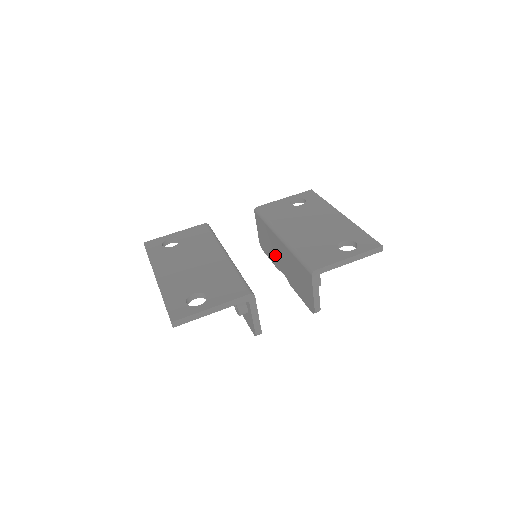
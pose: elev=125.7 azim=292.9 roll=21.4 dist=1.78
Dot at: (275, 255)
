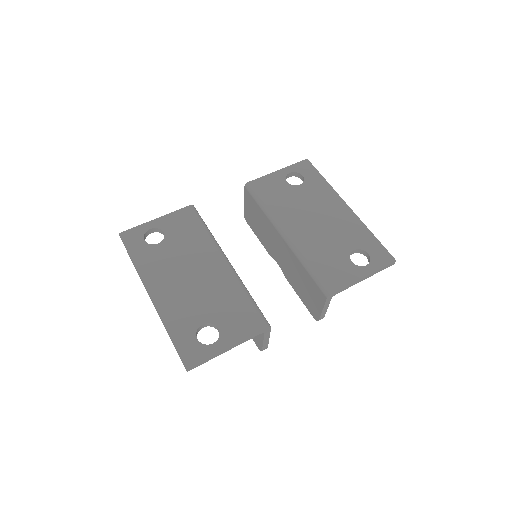
Dot at: (269, 242)
